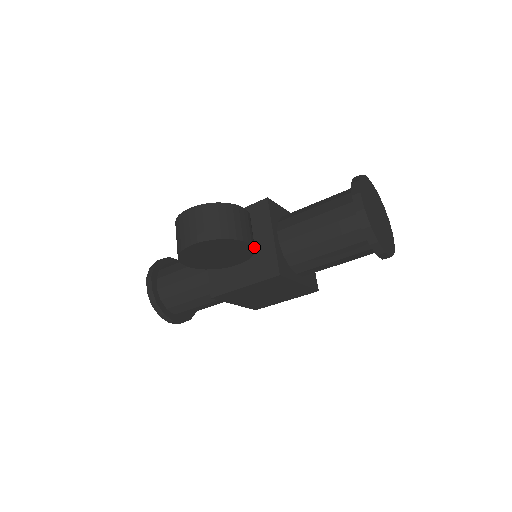
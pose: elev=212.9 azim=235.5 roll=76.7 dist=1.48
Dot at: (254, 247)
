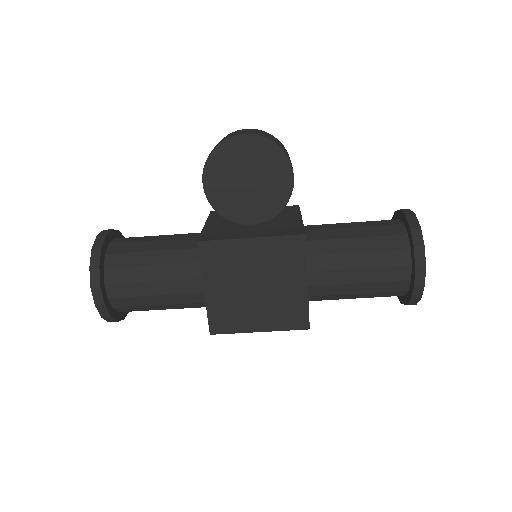
Dot at: (289, 198)
